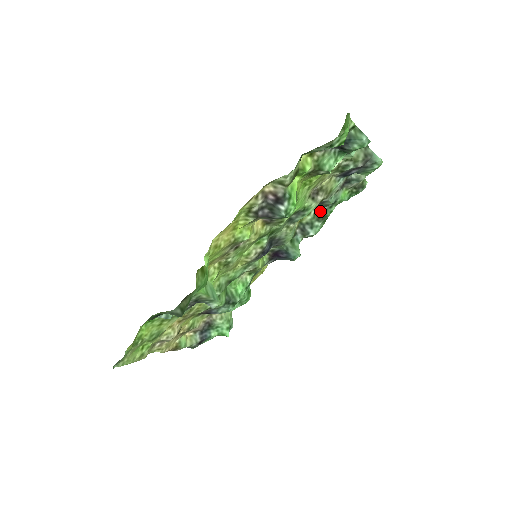
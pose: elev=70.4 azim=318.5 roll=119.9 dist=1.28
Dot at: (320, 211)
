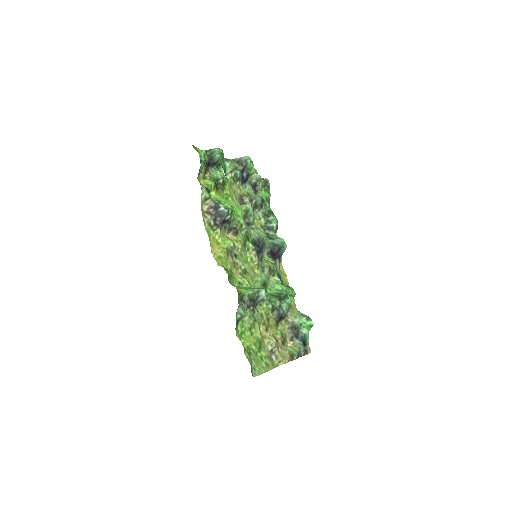
Dot at: (263, 212)
